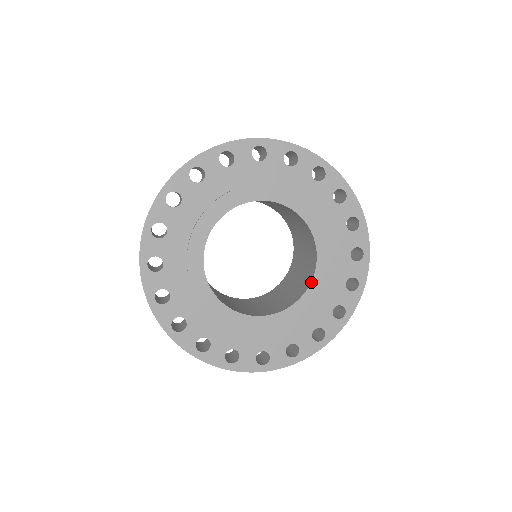
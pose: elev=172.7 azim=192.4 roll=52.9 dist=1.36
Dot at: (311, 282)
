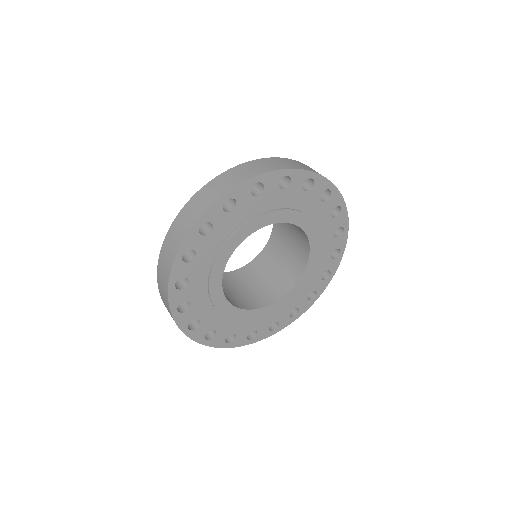
Dot at: (309, 254)
